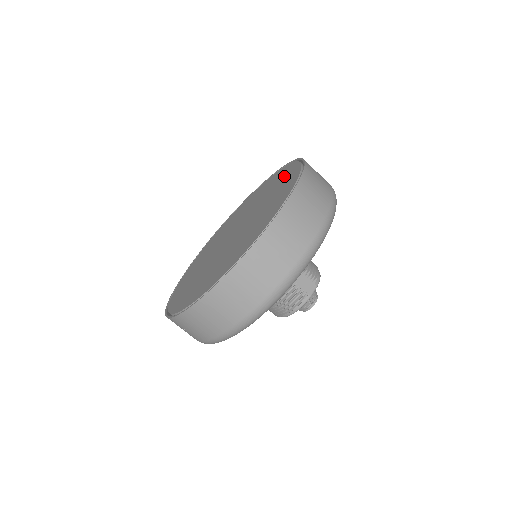
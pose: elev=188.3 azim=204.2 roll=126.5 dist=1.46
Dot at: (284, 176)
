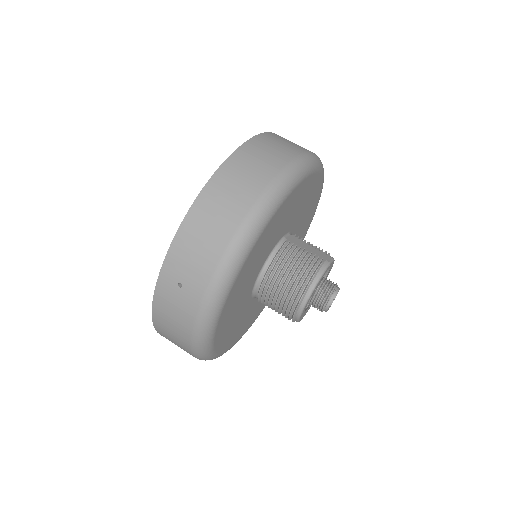
Dot at: occluded
